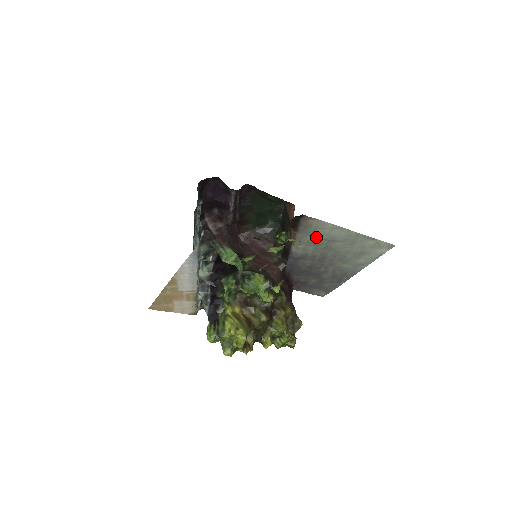
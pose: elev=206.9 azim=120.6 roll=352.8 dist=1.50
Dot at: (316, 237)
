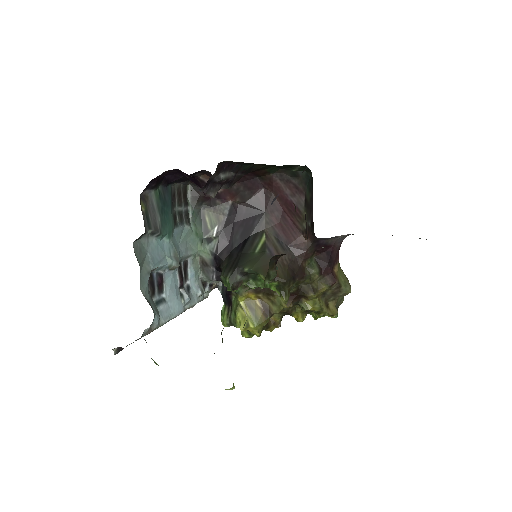
Dot at: occluded
